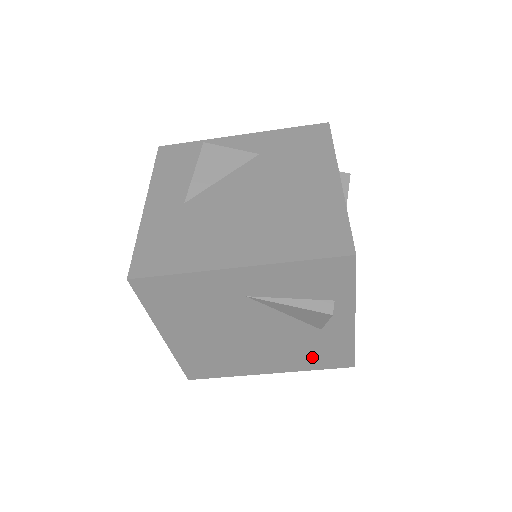
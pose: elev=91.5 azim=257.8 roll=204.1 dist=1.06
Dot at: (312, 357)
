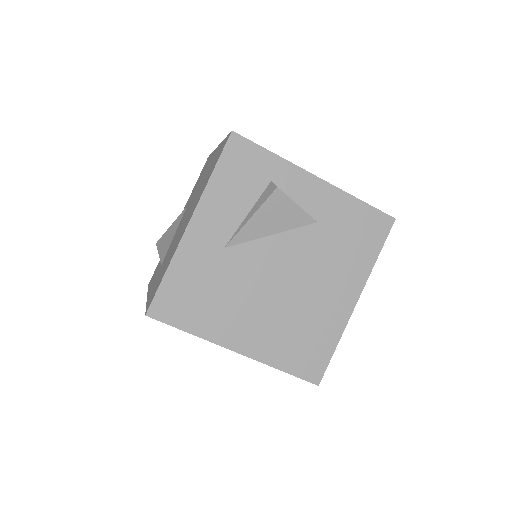
Dot at: occluded
